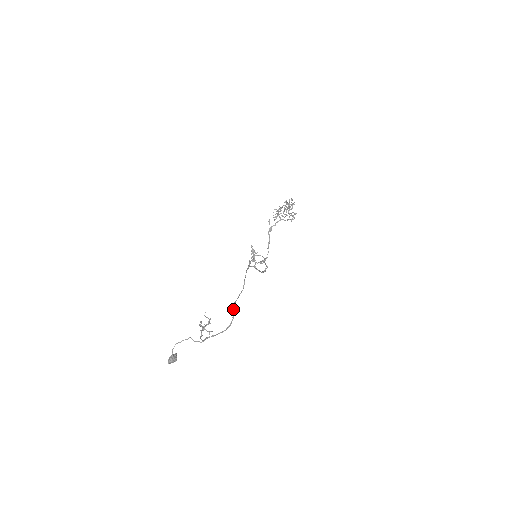
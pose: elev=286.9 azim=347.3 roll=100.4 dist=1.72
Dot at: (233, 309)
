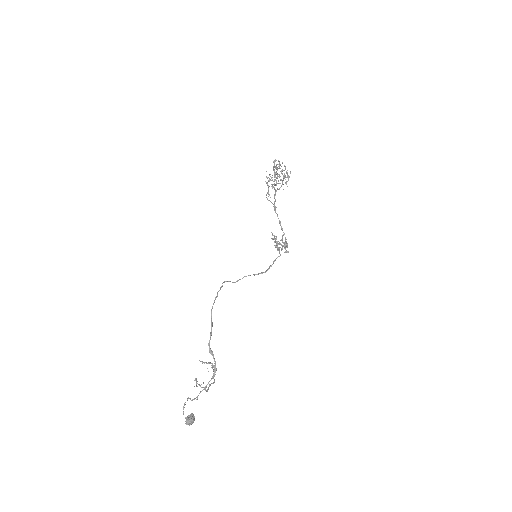
Dot at: (211, 352)
